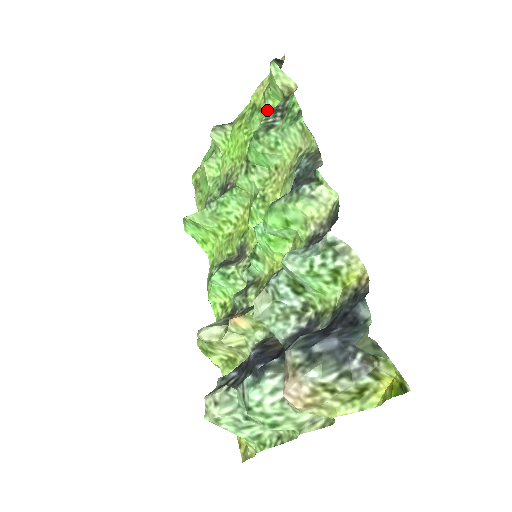
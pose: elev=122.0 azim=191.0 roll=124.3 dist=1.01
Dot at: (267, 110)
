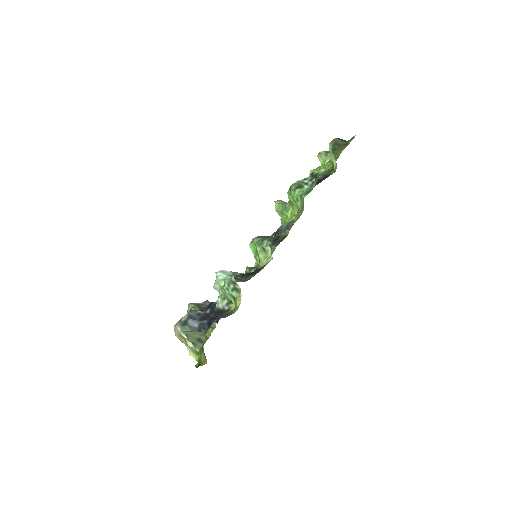
Dot at: occluded
